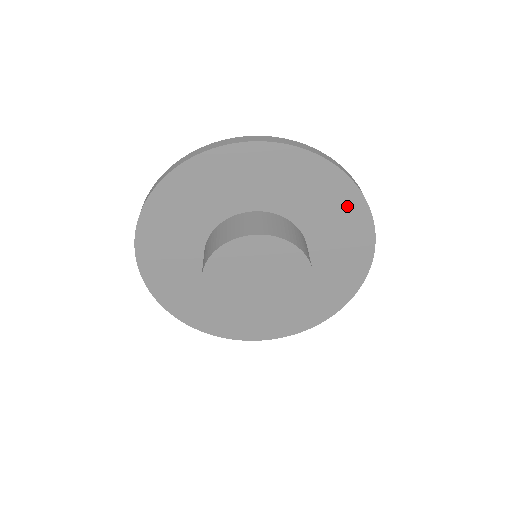
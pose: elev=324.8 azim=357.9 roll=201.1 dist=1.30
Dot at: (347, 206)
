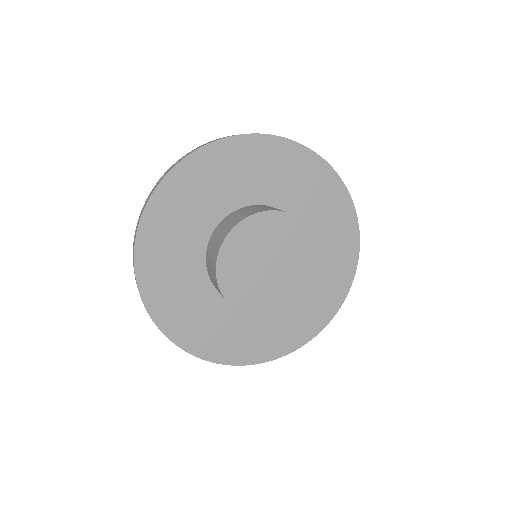
Dot at: (337, 285)
